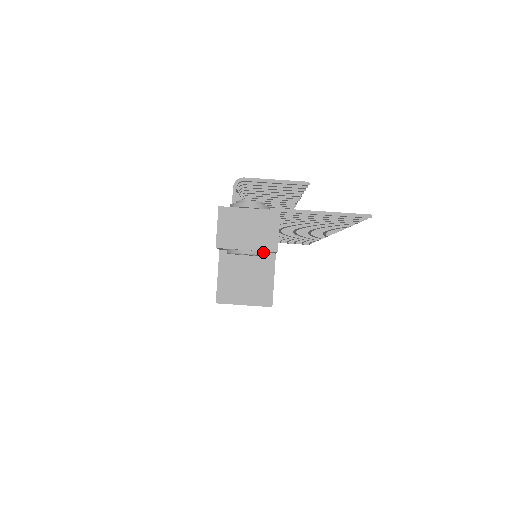
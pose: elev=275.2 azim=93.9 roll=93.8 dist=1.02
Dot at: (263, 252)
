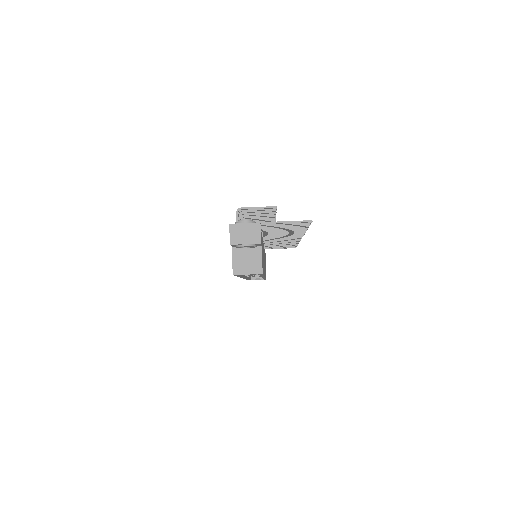
Dot at: (254, 245)
